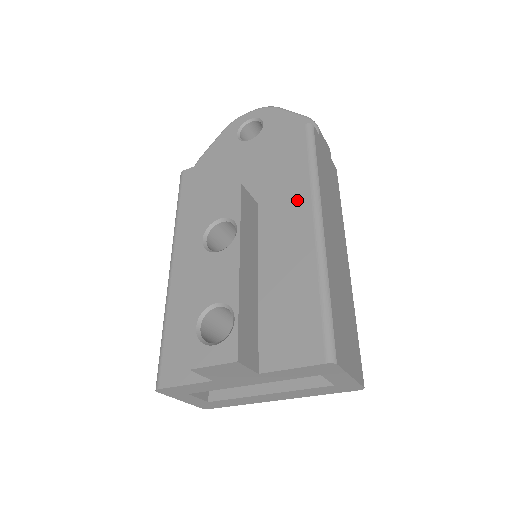
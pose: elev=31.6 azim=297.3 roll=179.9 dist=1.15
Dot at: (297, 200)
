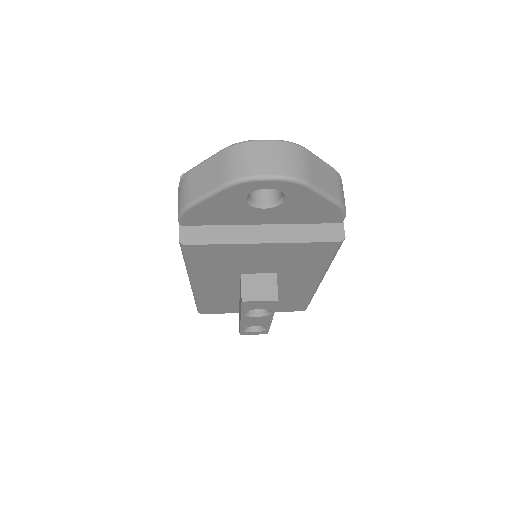
Dot at: (310, 276)
